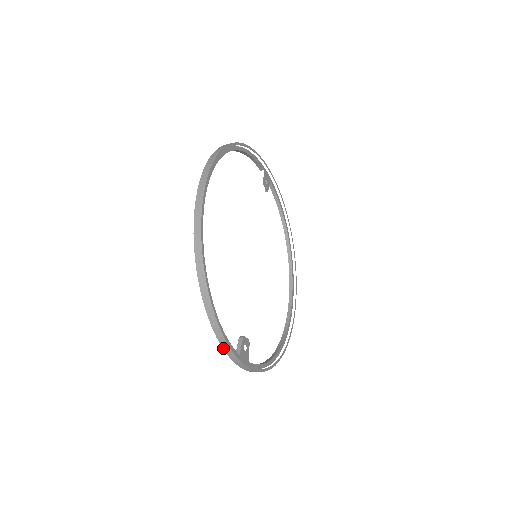
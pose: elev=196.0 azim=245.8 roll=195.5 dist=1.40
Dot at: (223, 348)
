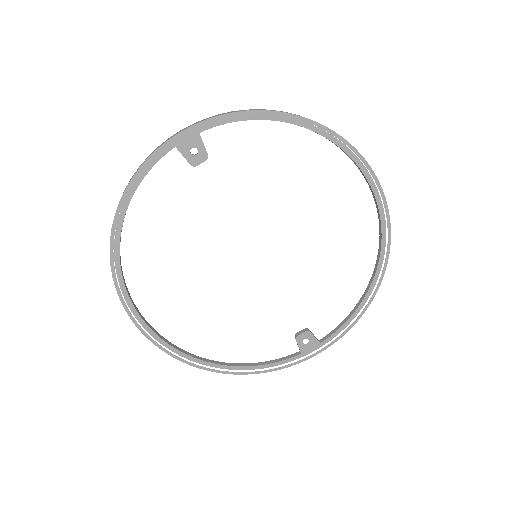
Dot at: occluded
